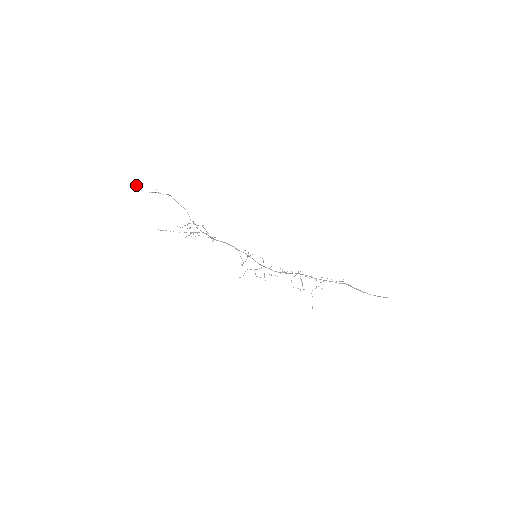
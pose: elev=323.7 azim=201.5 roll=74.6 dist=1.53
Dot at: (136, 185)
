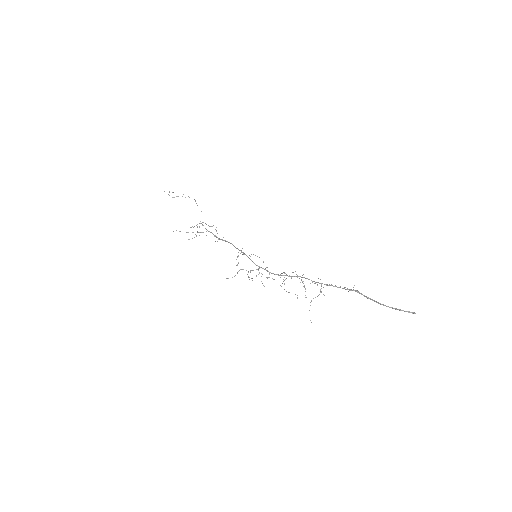
Dot at: occluded
